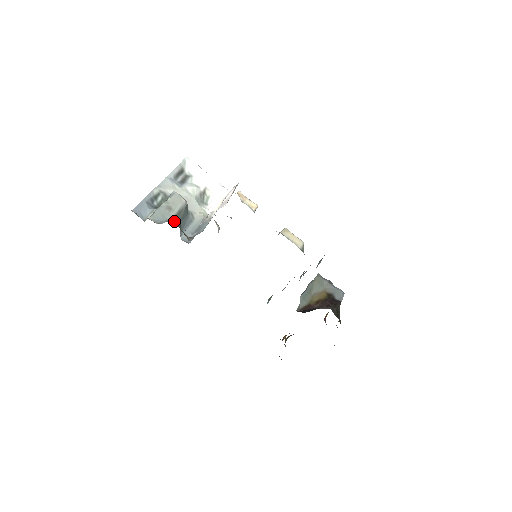
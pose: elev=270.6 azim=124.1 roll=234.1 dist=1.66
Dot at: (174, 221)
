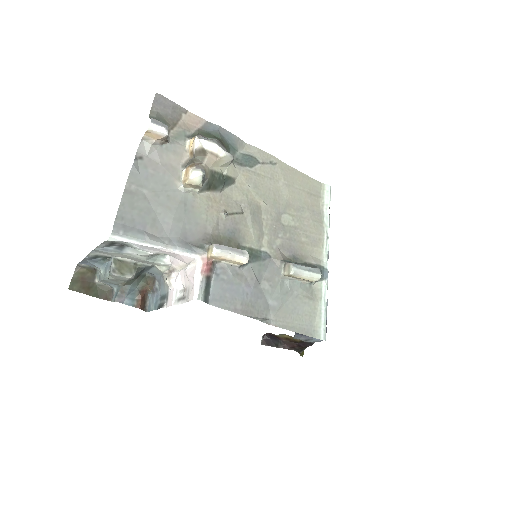
Dot at: (126, 285)
